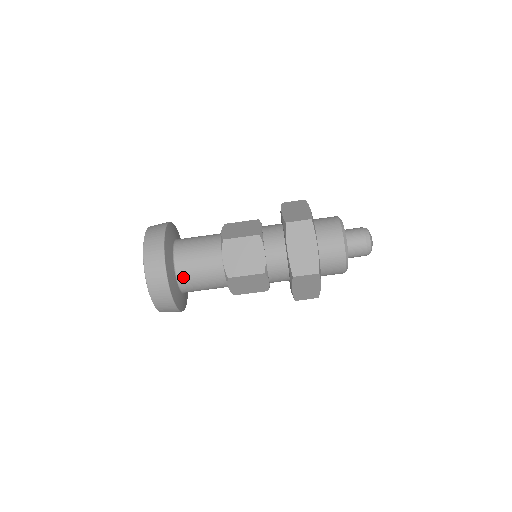
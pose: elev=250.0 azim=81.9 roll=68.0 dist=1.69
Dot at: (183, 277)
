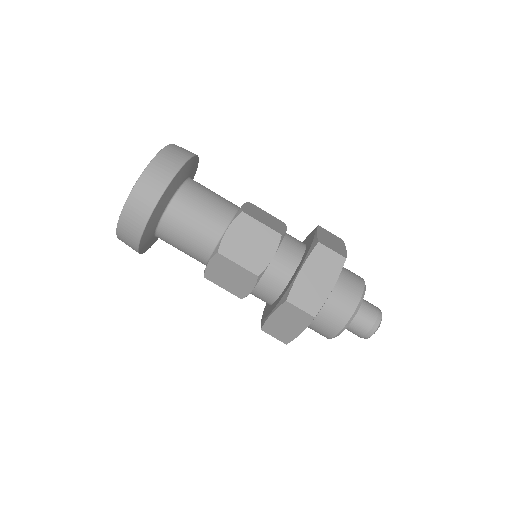
Dot at: (190, 188)
